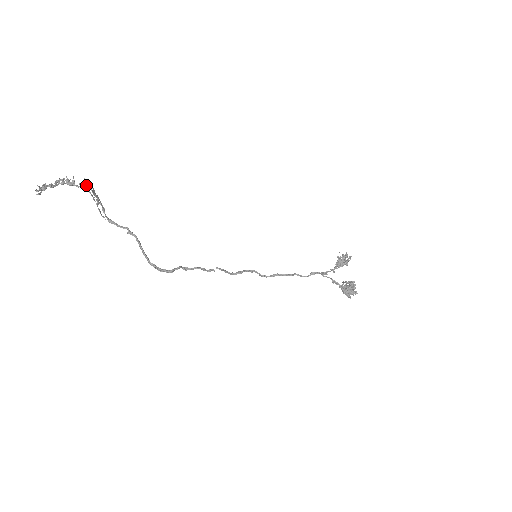
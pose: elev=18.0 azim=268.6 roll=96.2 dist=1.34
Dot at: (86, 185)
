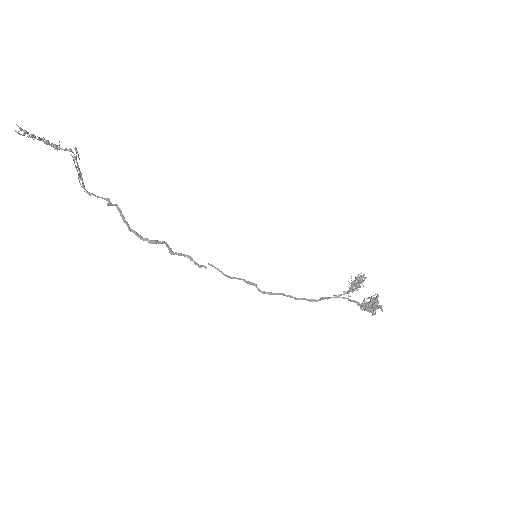
Dot at: (71, 150)
